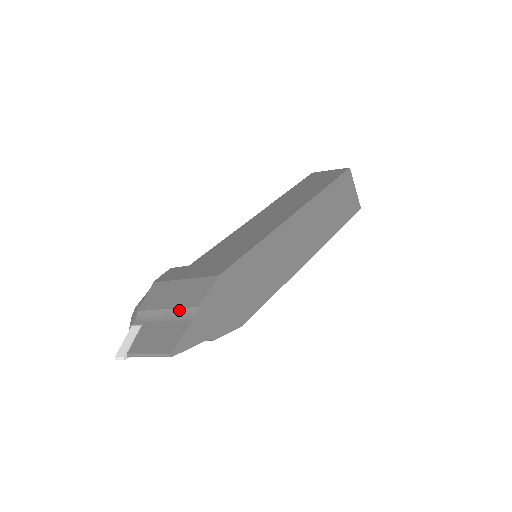
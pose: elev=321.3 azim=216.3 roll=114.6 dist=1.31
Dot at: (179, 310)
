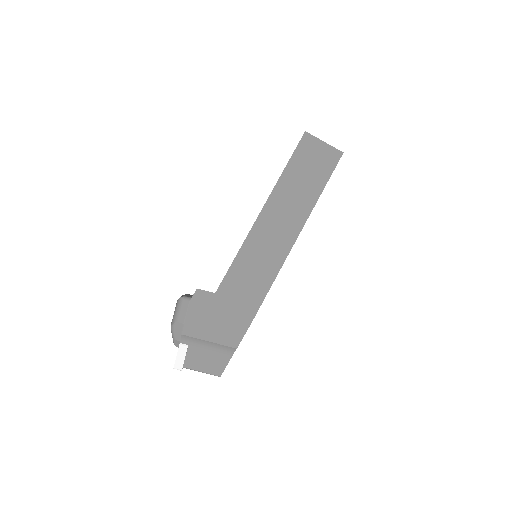
Dot at: (221, 346)
